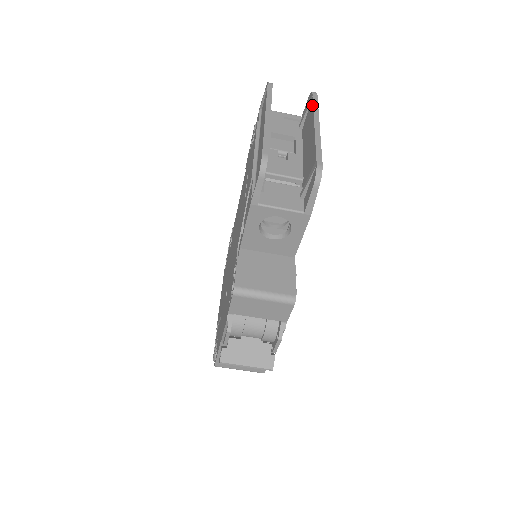
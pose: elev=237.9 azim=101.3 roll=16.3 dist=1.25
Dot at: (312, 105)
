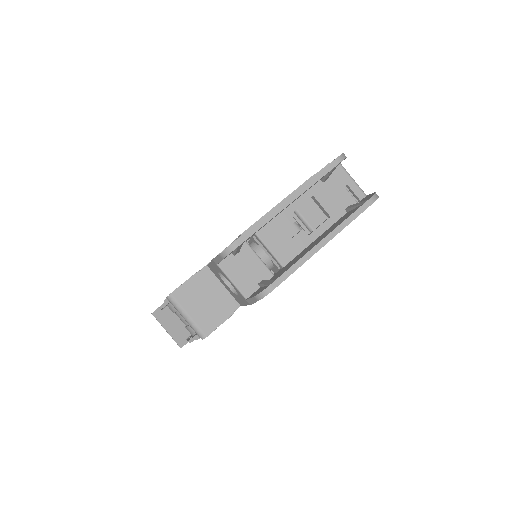
Dot at: (352, 213)
